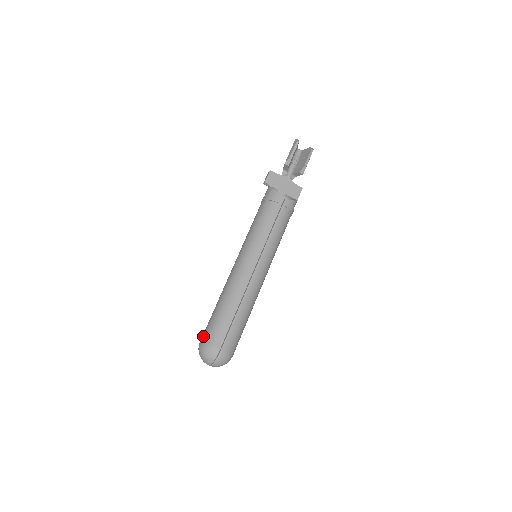
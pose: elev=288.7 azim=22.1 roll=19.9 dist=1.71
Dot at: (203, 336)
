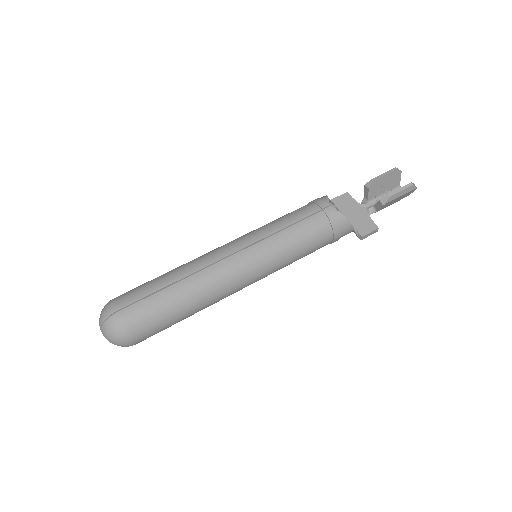
Dot at: occluded
